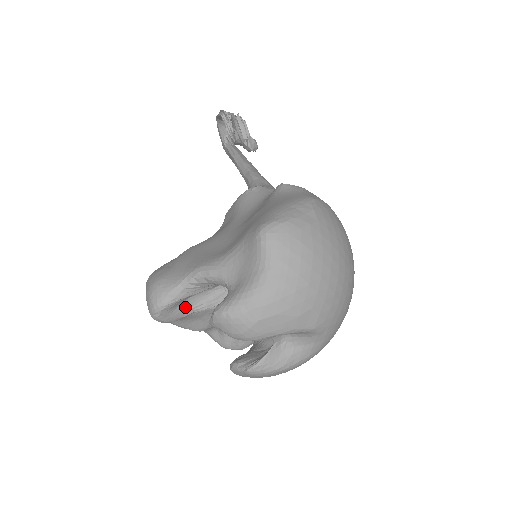
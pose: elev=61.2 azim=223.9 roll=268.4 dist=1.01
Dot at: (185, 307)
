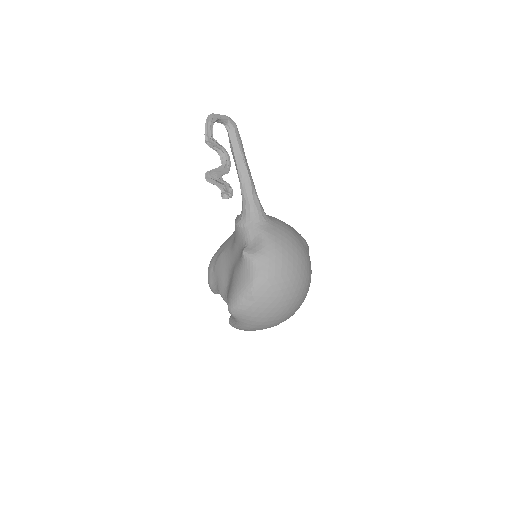
Dot at: occluded
